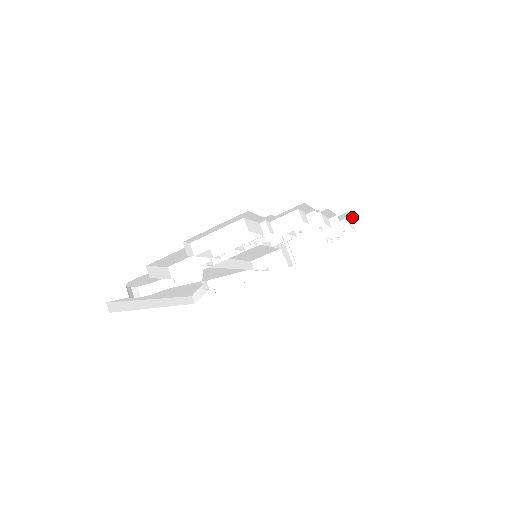
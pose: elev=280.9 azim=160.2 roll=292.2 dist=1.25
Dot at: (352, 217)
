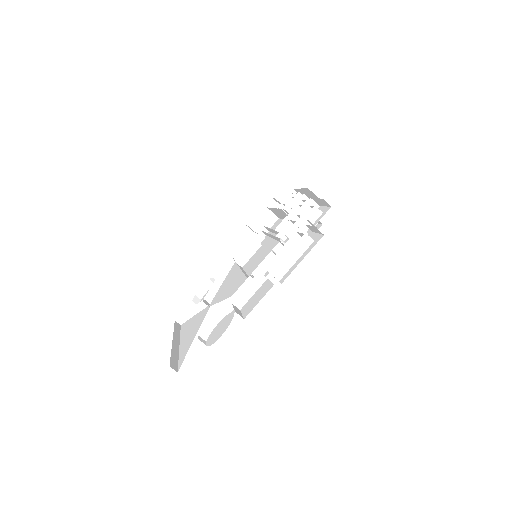
Dot at: (299, 189)
